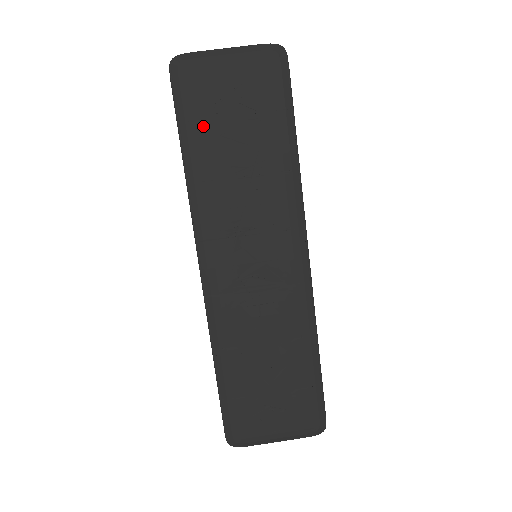
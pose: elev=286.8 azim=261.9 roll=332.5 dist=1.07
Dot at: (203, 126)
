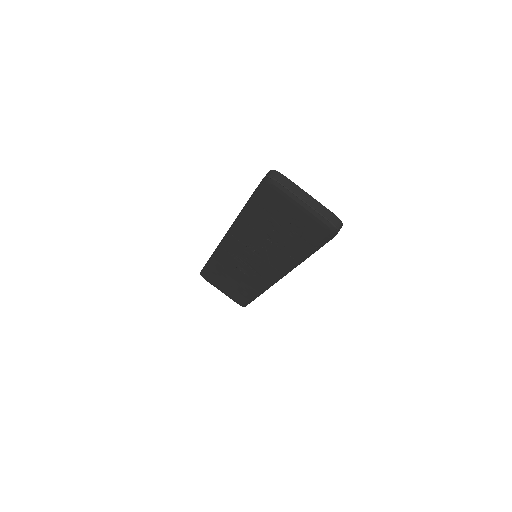
Dot at: (263, 211)
